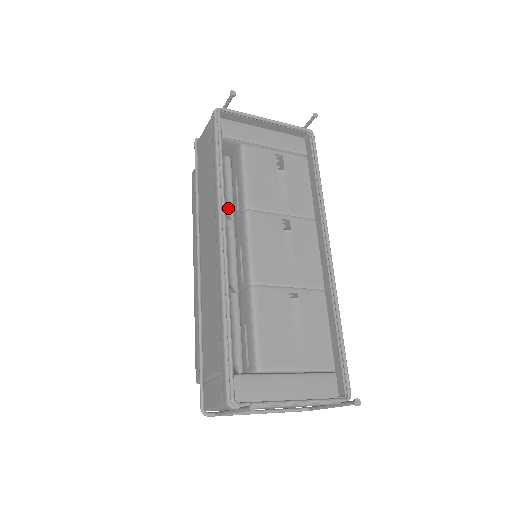
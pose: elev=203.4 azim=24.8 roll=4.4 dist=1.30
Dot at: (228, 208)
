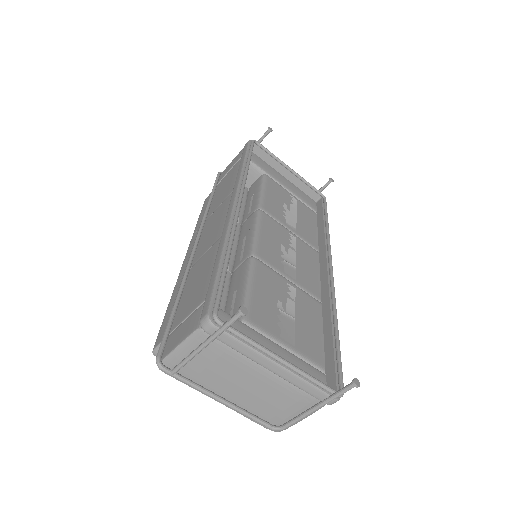
Dot at: occluded
